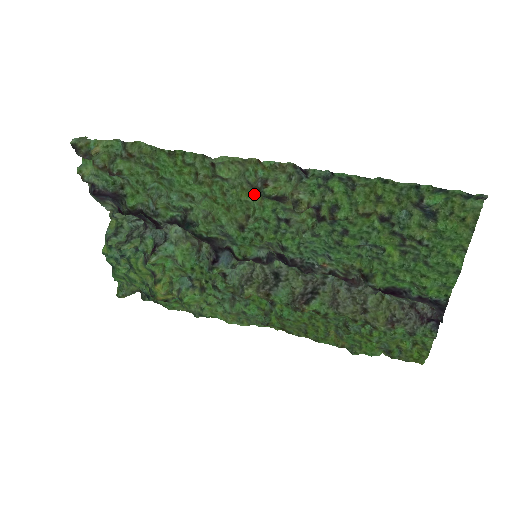
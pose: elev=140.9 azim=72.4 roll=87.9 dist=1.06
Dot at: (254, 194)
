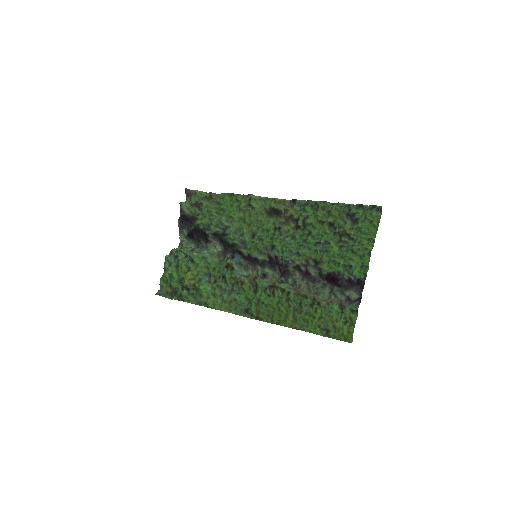
Dot at: (266, 218)
